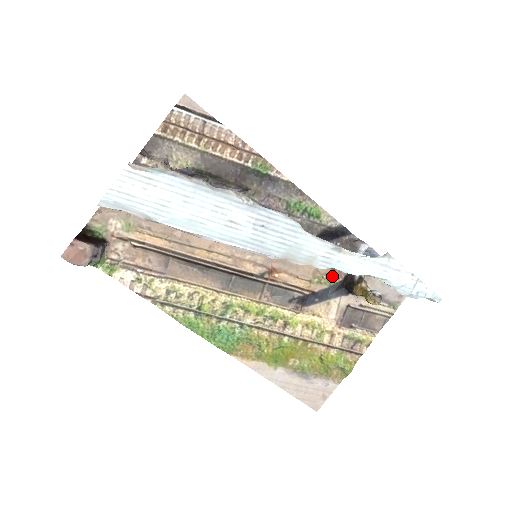
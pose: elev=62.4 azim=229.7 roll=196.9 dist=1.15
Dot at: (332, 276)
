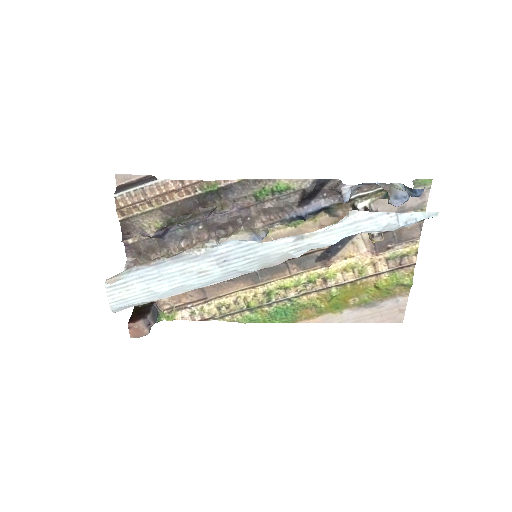
Dot at: occluded
